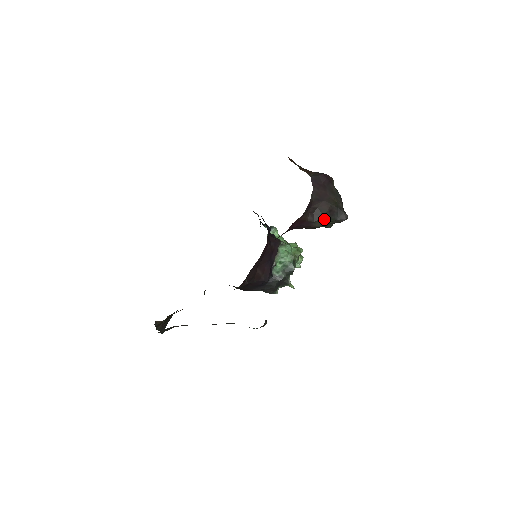
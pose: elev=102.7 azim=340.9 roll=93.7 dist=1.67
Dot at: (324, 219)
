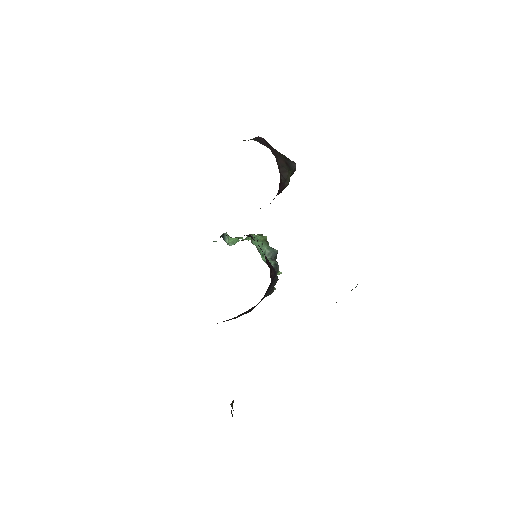
Dot at: (289, 173)
